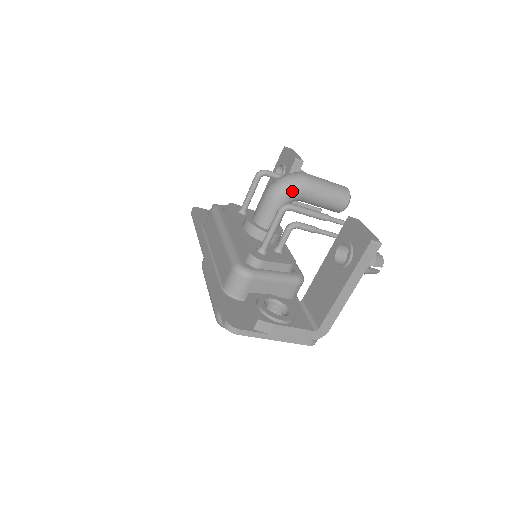
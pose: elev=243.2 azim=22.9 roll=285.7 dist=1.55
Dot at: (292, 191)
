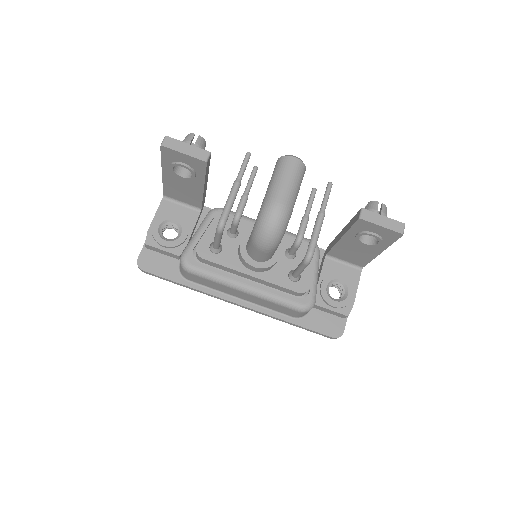
Dot at: (285, 230)
